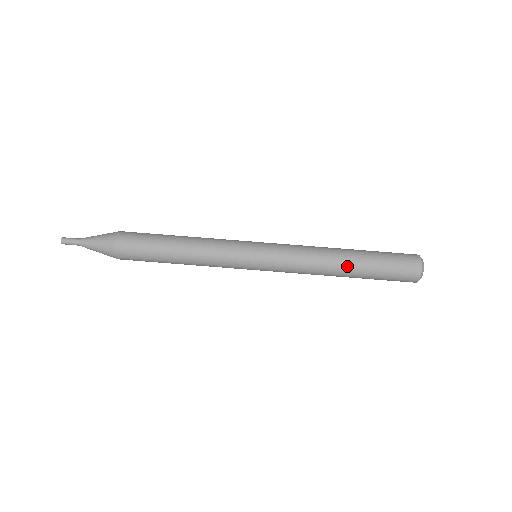
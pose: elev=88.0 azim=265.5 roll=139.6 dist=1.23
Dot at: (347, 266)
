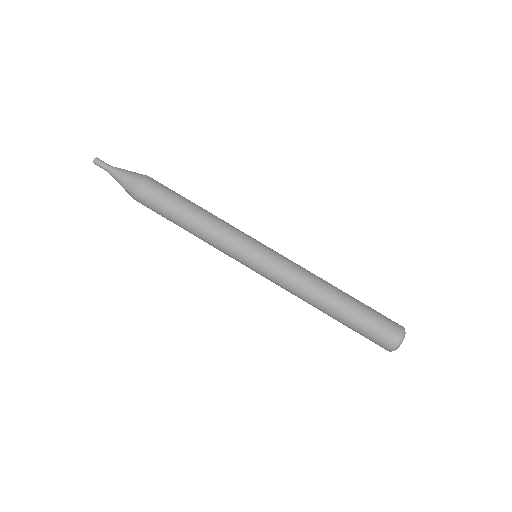
Dot at: (337, 298)
